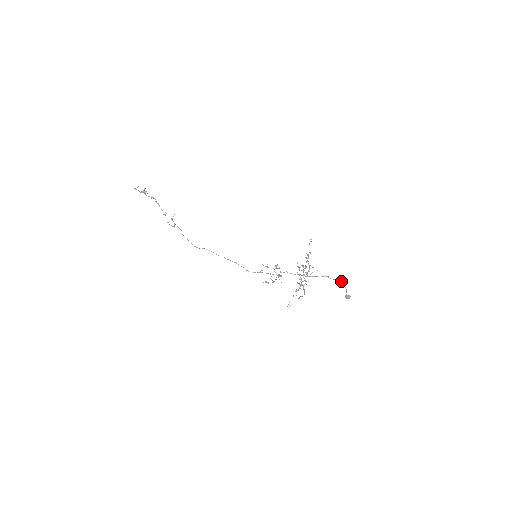
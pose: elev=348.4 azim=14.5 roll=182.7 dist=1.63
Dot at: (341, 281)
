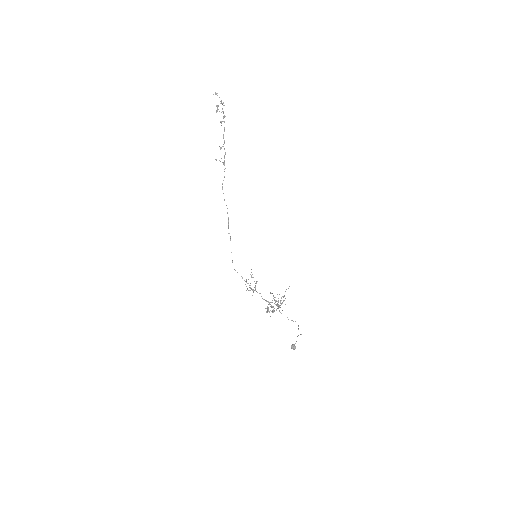
Dot at: occluded
